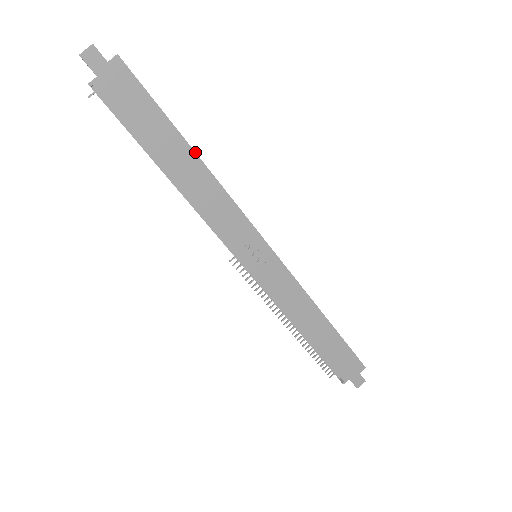
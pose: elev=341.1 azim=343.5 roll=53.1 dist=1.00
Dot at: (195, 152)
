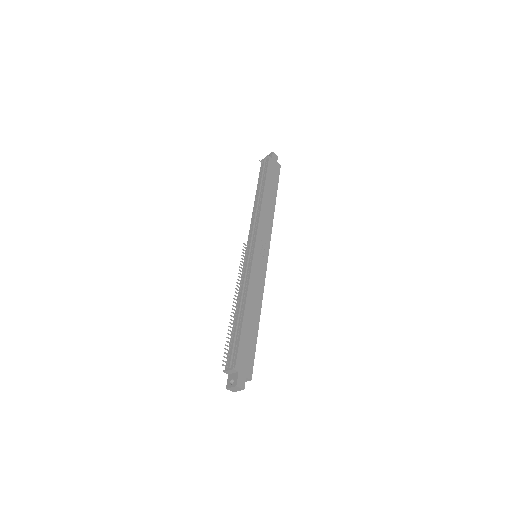
Dot at: occluded
